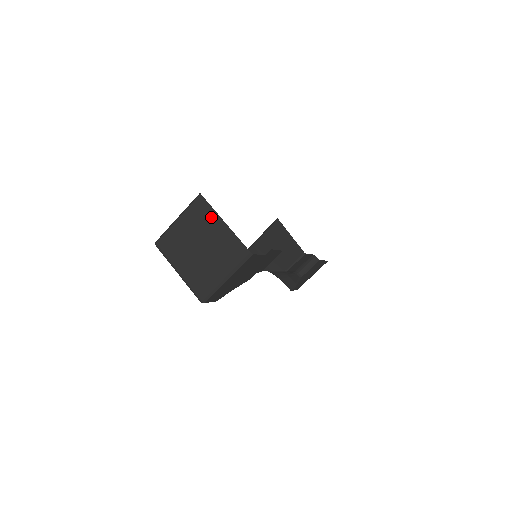
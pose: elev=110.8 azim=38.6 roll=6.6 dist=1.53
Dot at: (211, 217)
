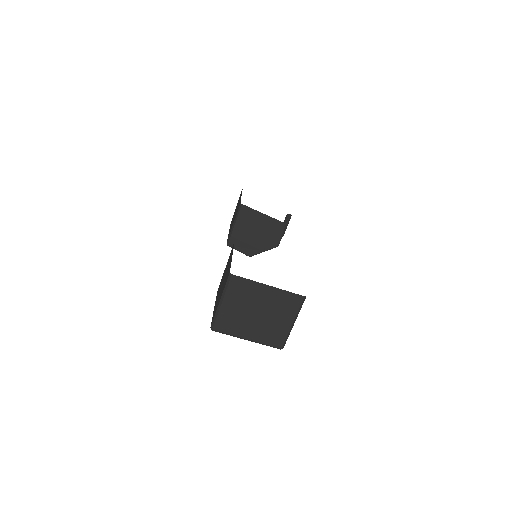
Dot at: (253, 287)
